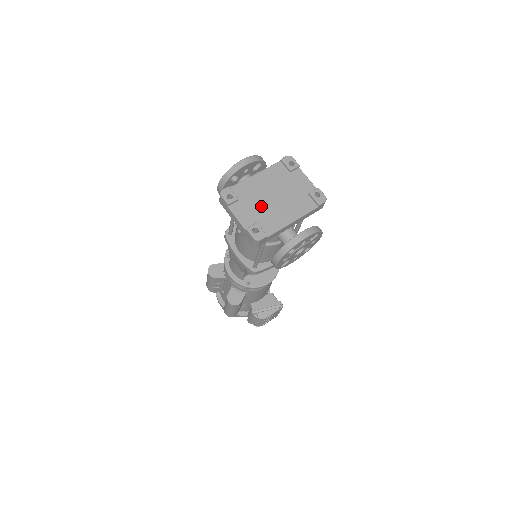
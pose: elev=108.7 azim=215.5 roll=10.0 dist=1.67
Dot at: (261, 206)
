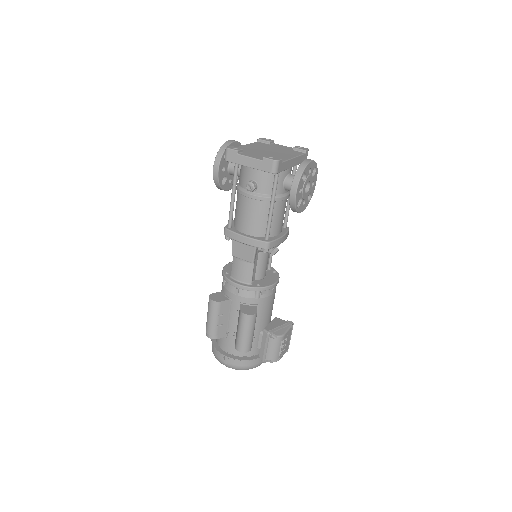
Dot at: (263, 153)
